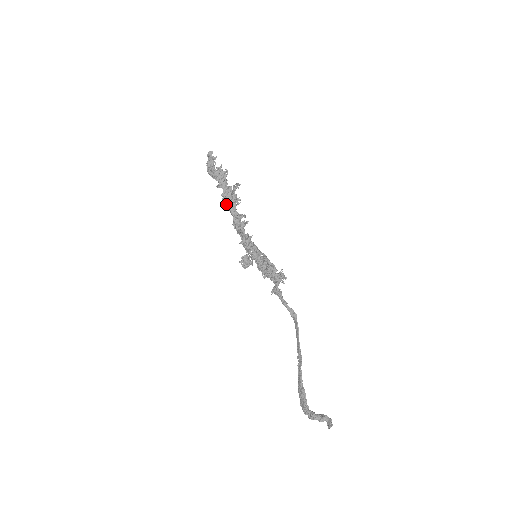
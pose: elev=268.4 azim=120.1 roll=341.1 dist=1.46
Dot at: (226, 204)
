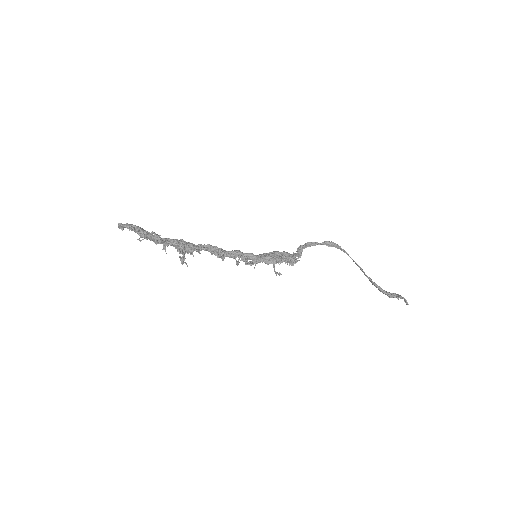
Dot at: occluded
